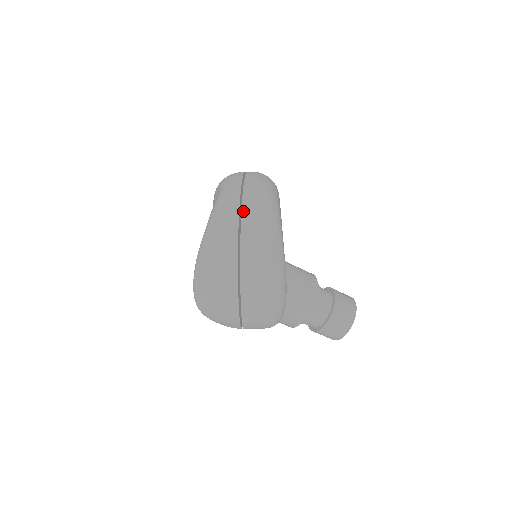
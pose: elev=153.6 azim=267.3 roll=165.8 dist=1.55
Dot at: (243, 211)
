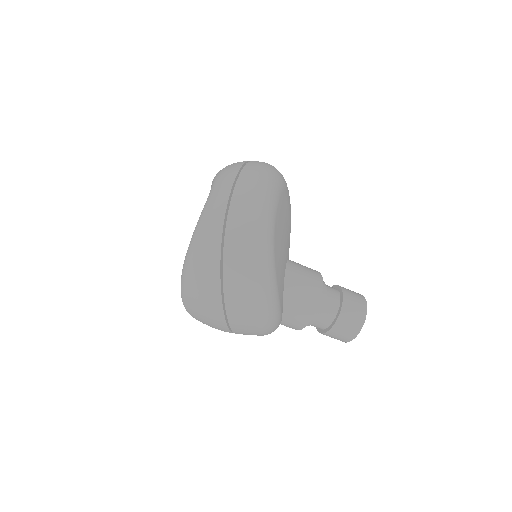
Dot at: (227, 231)
